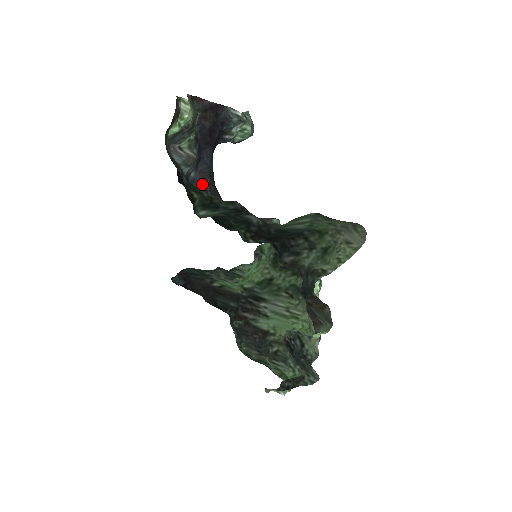
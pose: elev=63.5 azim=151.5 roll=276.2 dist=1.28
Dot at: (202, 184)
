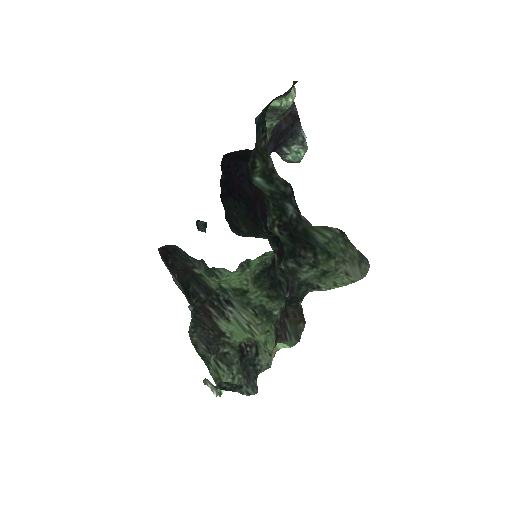
Dot at: occluded
